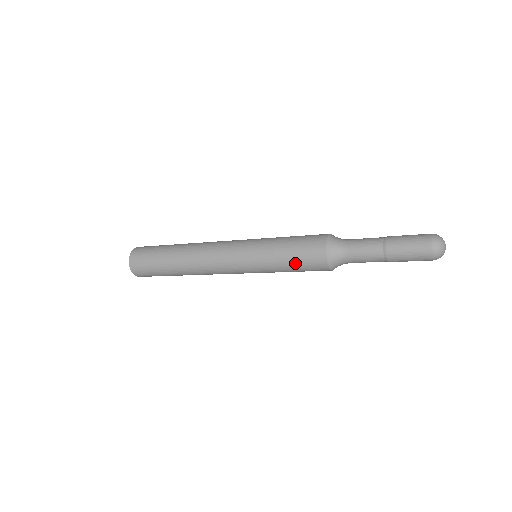
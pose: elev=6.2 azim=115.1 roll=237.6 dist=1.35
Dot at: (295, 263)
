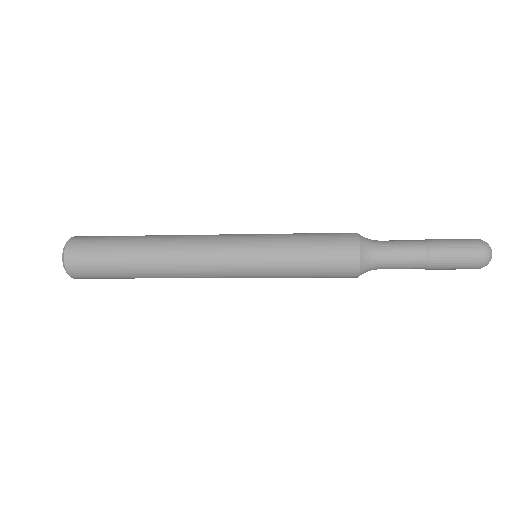
Dot at: (317, 247)
